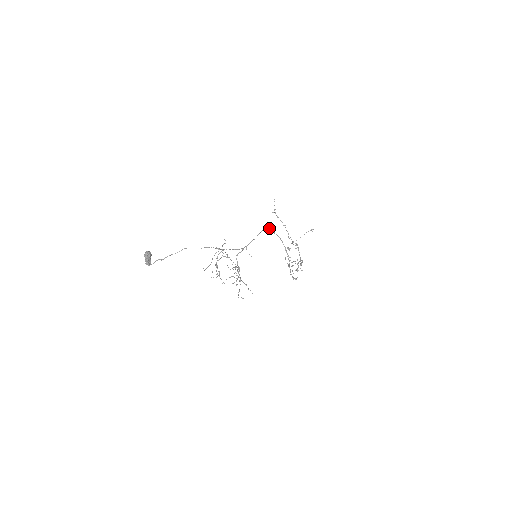
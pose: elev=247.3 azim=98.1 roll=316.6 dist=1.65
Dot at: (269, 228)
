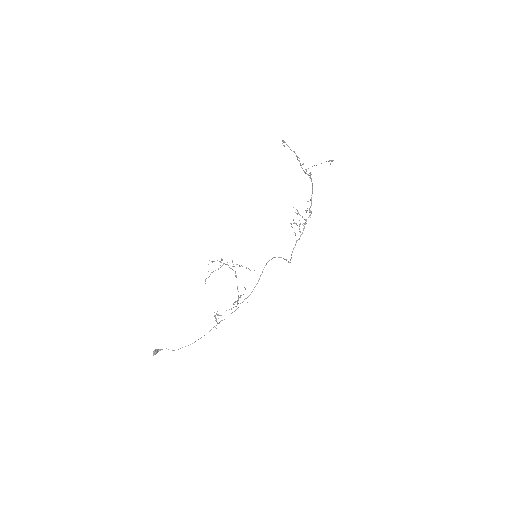
Dot at: (267, 262)
